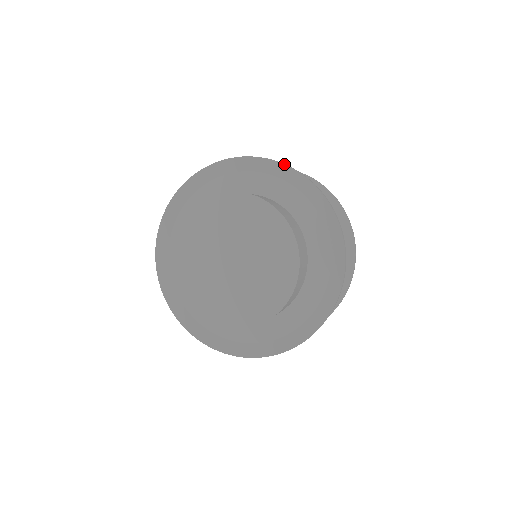
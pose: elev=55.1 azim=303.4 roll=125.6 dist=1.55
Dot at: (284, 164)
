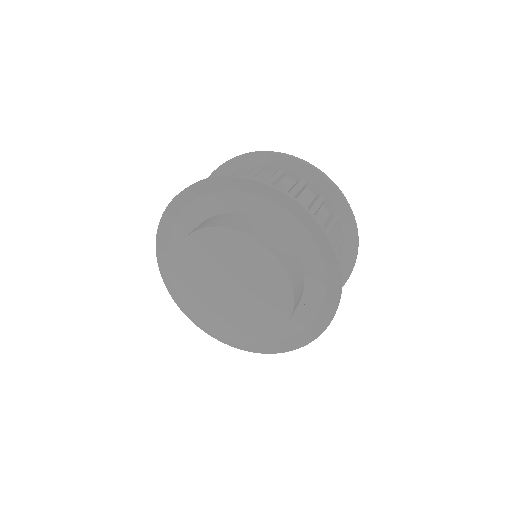
Dot at: (284, 194)
